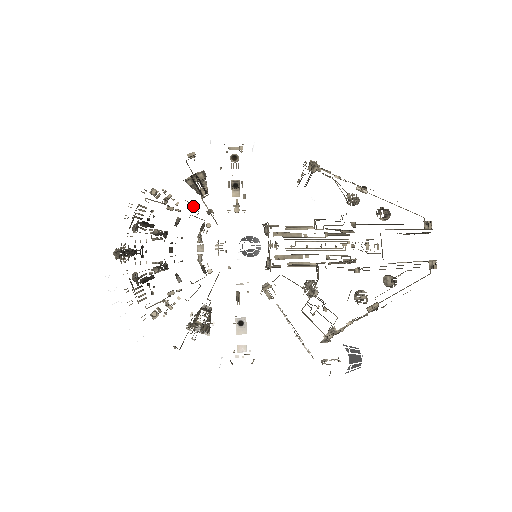
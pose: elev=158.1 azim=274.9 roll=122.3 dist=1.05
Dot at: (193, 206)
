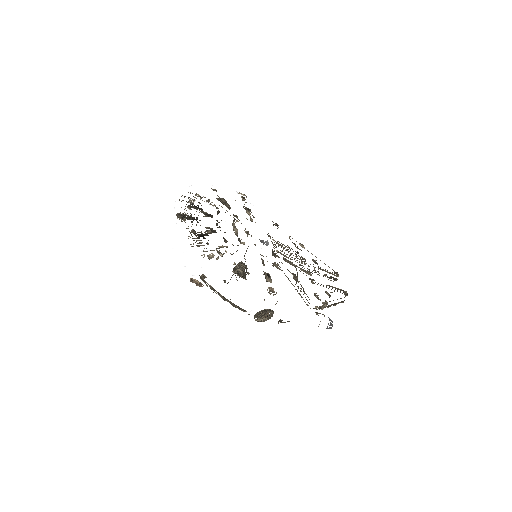
Dot at: (225, 209)
